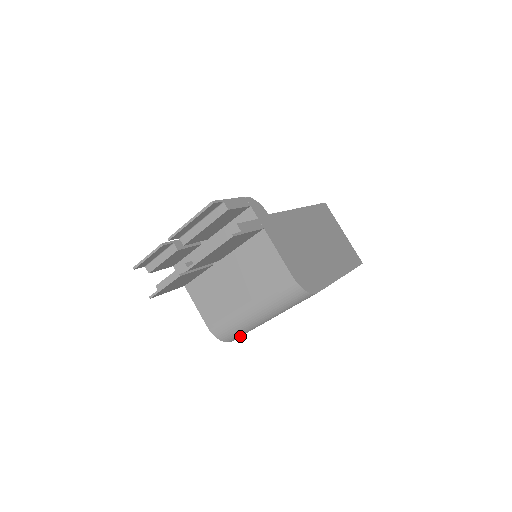
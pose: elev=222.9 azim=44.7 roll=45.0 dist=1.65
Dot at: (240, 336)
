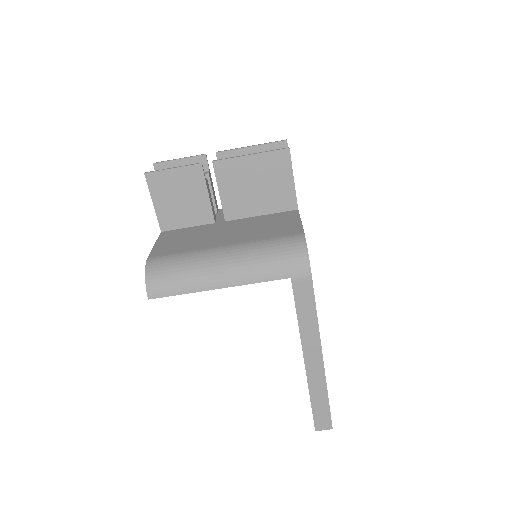
Dot at: (168, 295)
